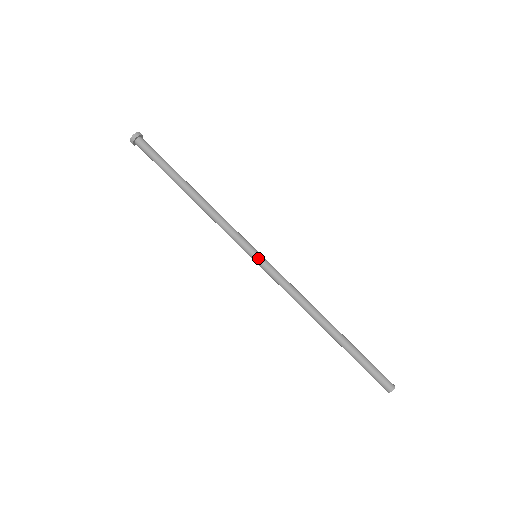
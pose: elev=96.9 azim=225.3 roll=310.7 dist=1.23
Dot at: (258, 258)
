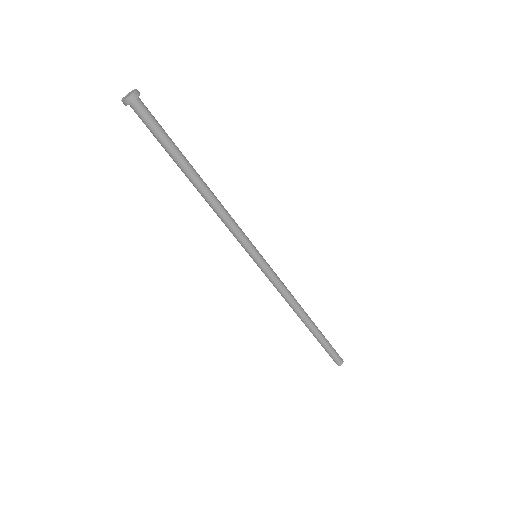
Dot at: (258, 261)
